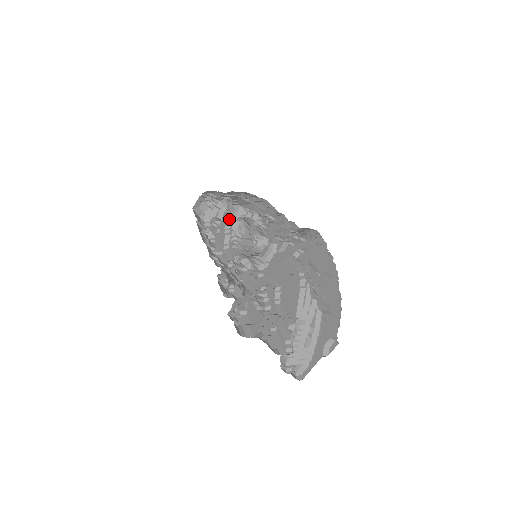
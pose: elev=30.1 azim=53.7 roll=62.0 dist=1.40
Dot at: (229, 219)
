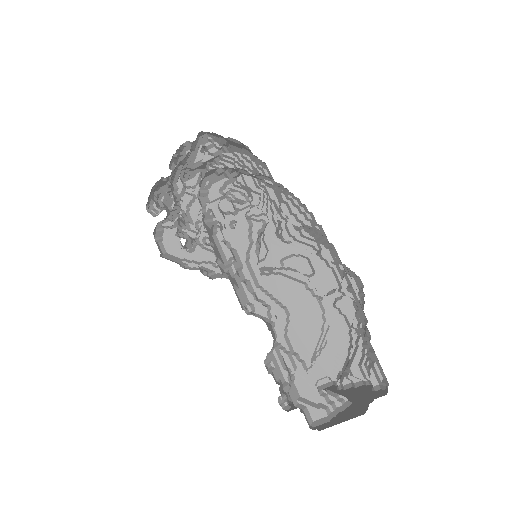
Dot at: (190, 151)
